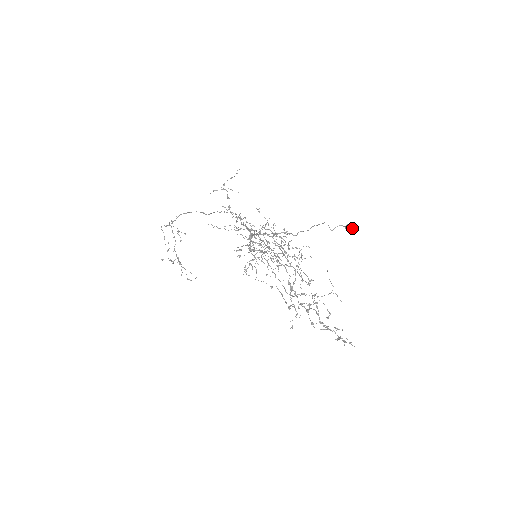
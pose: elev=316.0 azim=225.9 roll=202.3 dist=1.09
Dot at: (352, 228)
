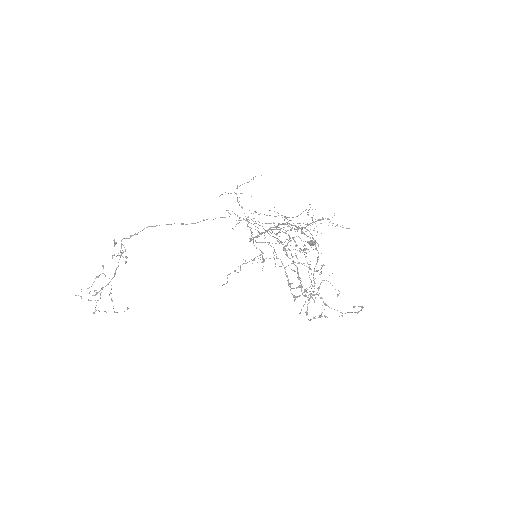
Dot at: occluded
